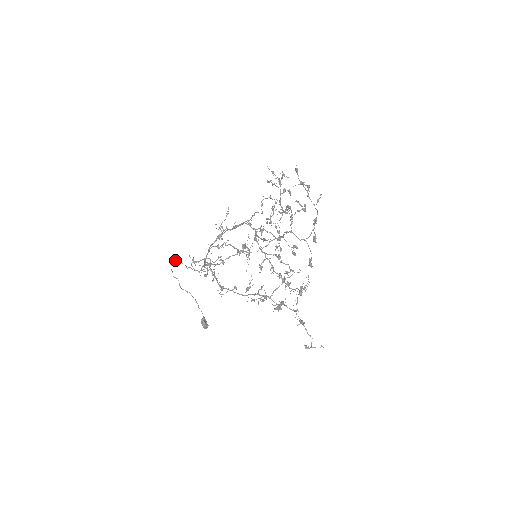
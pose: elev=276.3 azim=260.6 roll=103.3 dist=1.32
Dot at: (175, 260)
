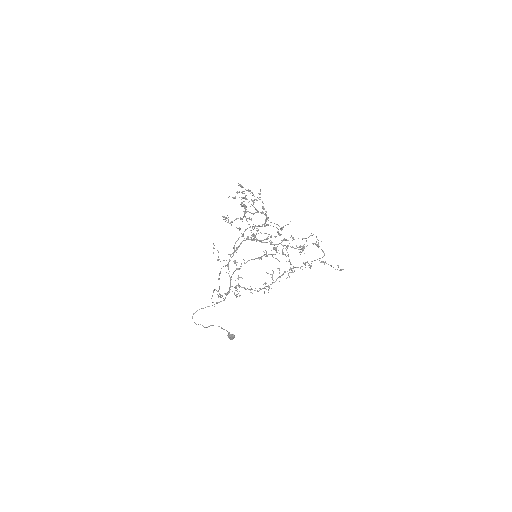
Dot at: (196, 311)
